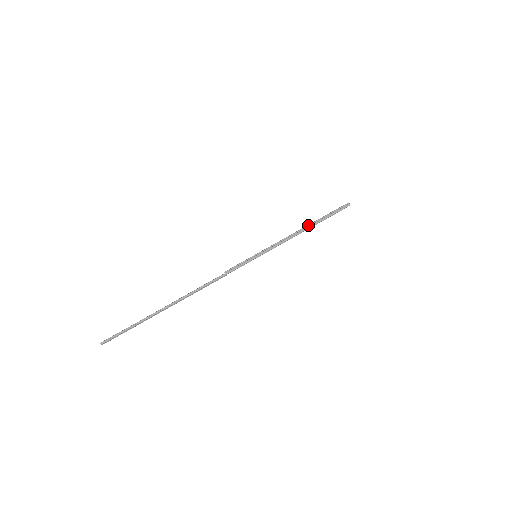
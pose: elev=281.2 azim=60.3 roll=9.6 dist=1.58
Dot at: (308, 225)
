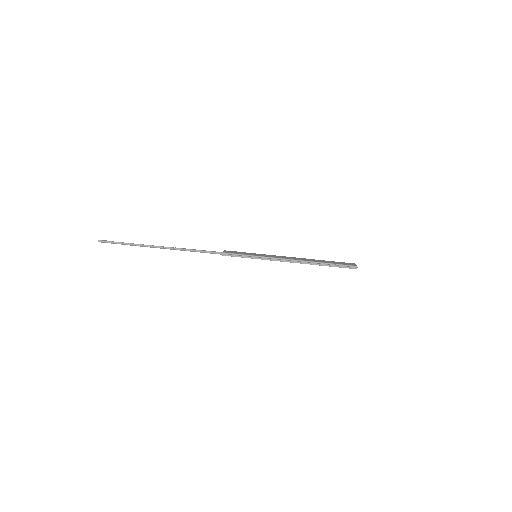
Dot at: (312, 261)
